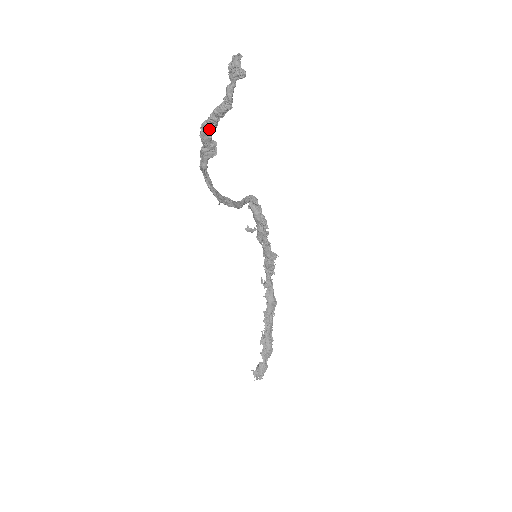
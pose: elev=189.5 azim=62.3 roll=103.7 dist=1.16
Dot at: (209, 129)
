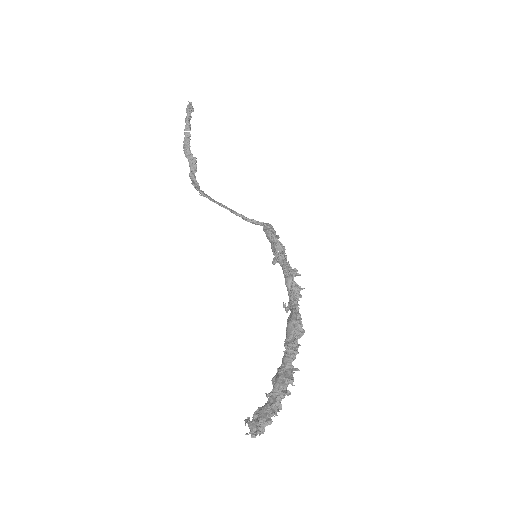
Dot at: (186, 147)
